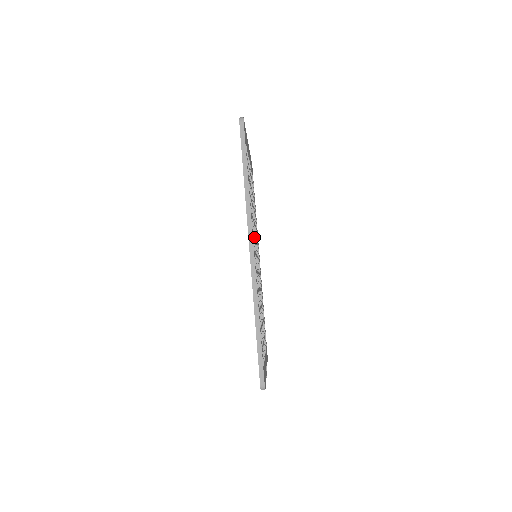
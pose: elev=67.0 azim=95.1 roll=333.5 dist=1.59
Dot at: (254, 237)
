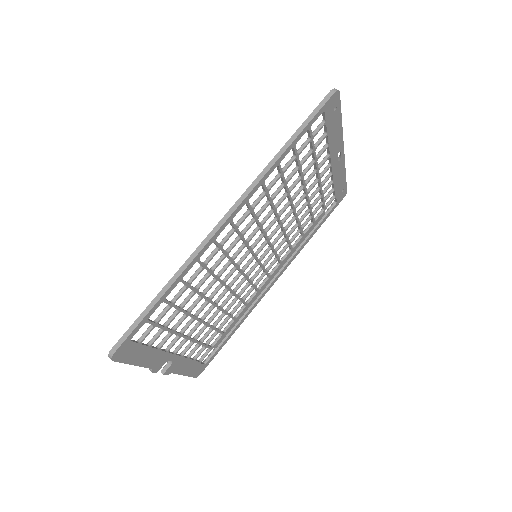
Dot at: (258, 223)
